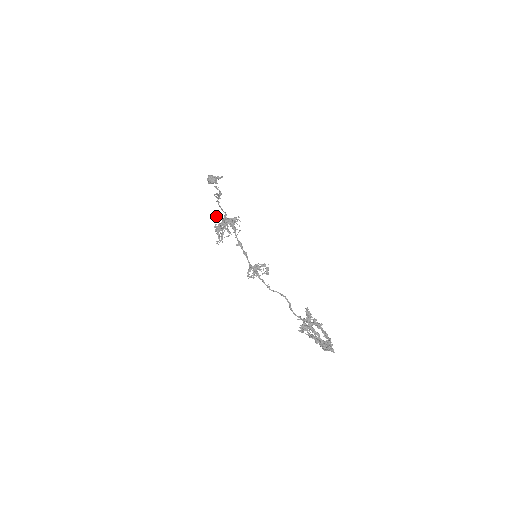
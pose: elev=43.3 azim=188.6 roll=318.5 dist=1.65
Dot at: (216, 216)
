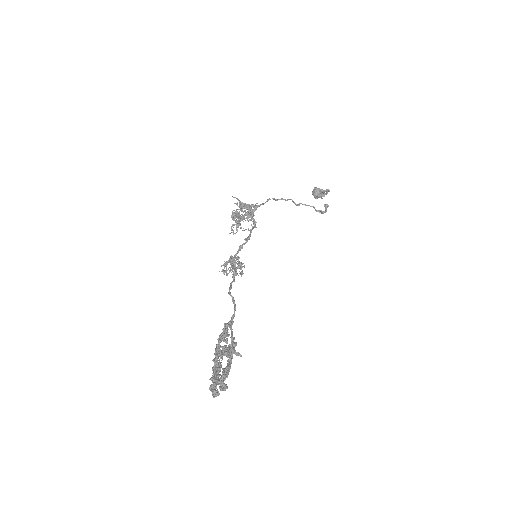
Dot at: (240, 201)
